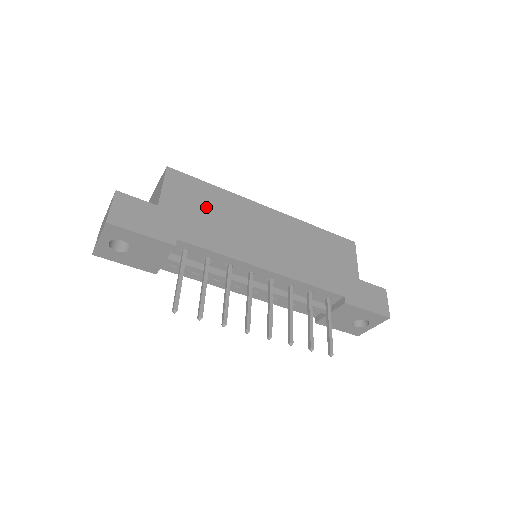
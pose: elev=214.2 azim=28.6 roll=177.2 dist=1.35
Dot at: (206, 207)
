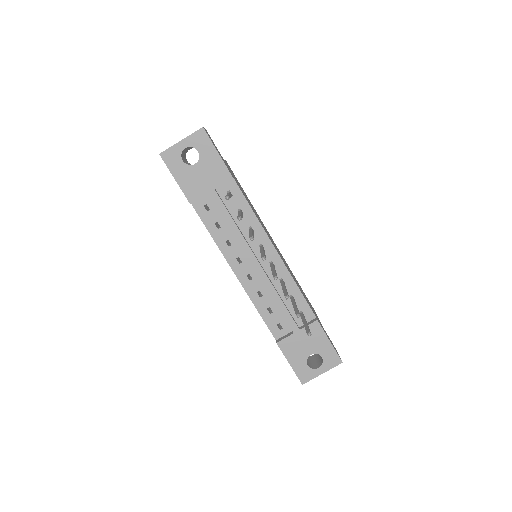
Dot at: (244, 193)
